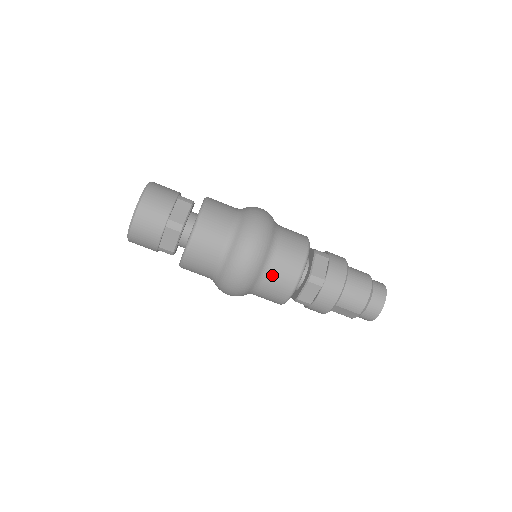
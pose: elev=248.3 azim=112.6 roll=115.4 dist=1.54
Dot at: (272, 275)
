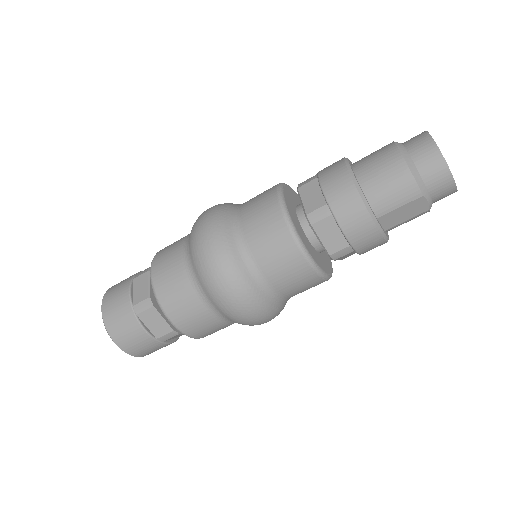
Dot at: (262, 260)
